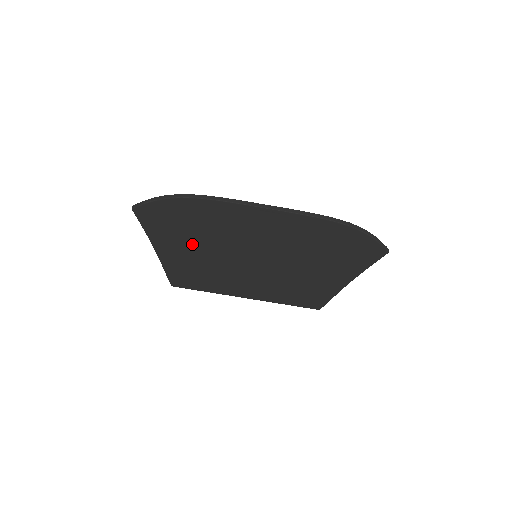
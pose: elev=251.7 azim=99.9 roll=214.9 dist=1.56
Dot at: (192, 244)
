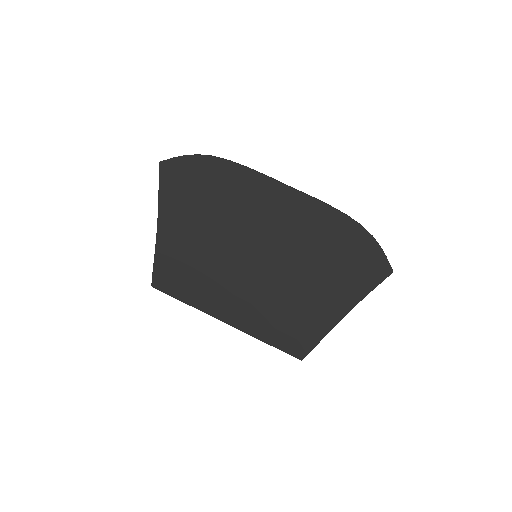
Dot at: (198, 222)
